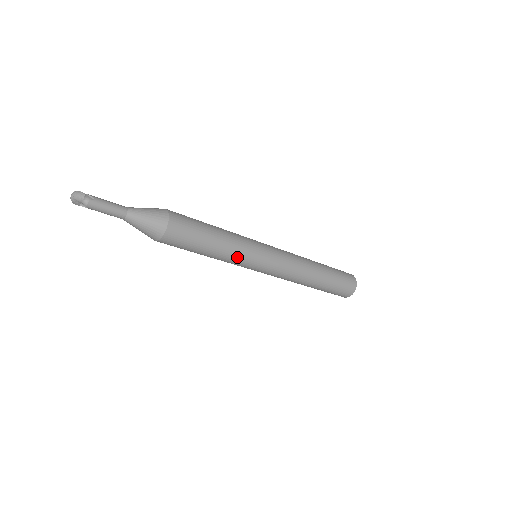
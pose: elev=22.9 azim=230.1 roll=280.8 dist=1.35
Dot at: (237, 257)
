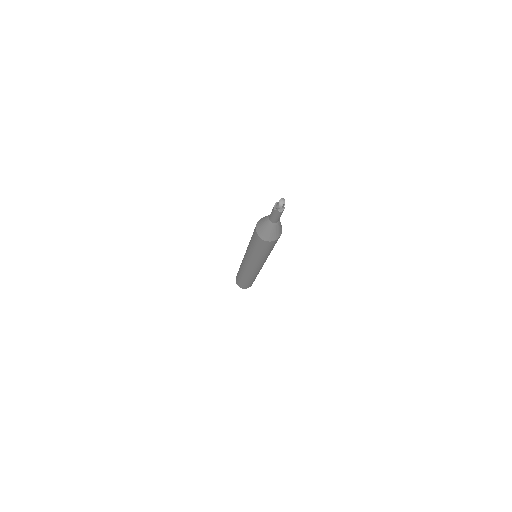
Dot at: (266, 258)
